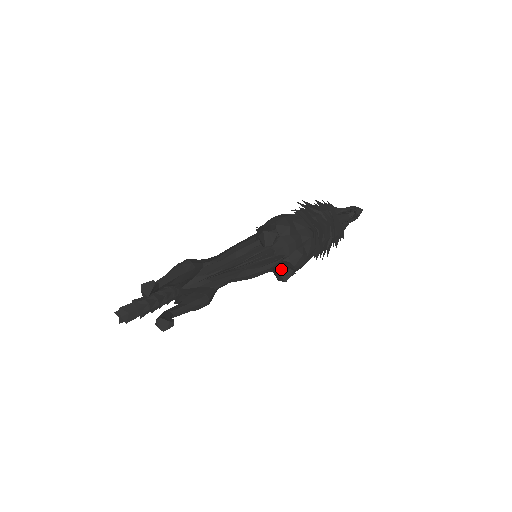
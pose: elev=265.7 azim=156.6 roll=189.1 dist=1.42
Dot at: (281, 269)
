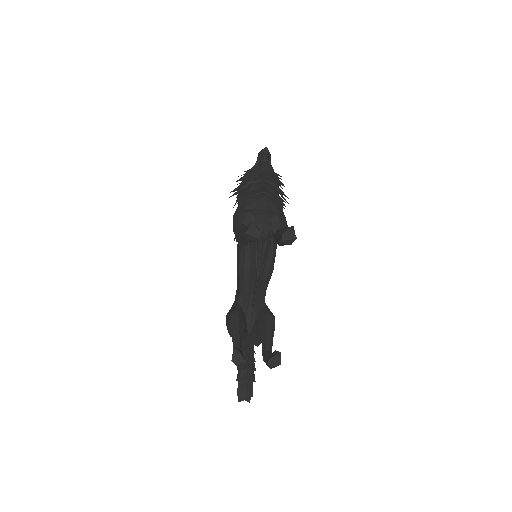
Dot at: (284, 236)
